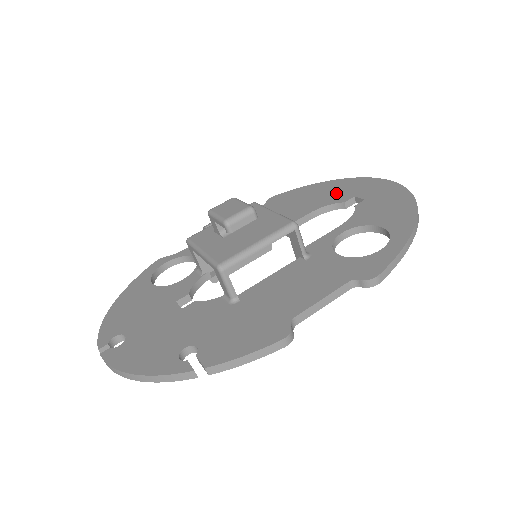
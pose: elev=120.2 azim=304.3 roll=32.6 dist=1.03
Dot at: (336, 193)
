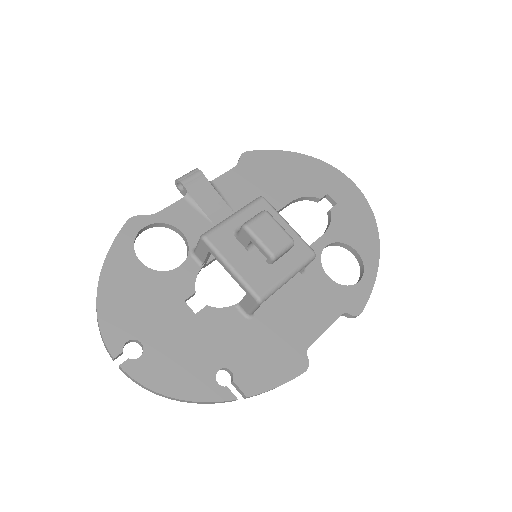
Dot at: (310, 180)
